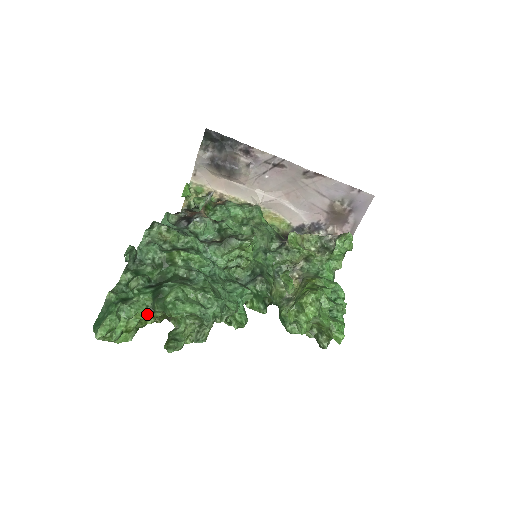
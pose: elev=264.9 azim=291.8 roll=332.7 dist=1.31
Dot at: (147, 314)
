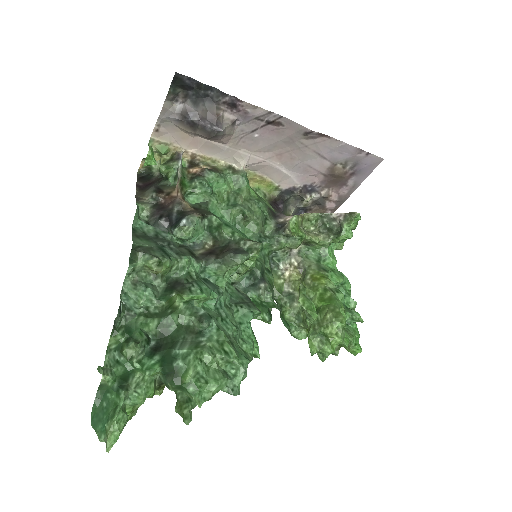
Dot at: (155, 388)
